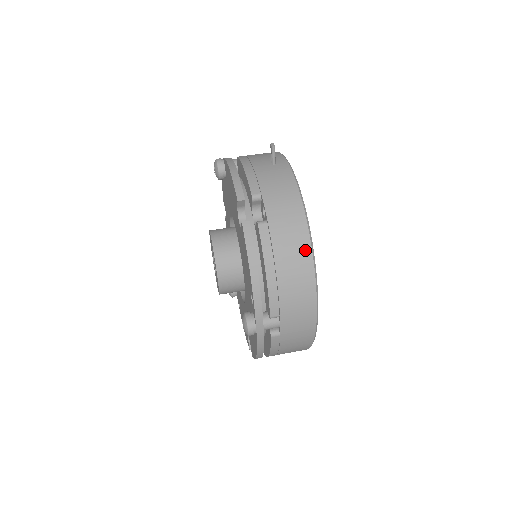
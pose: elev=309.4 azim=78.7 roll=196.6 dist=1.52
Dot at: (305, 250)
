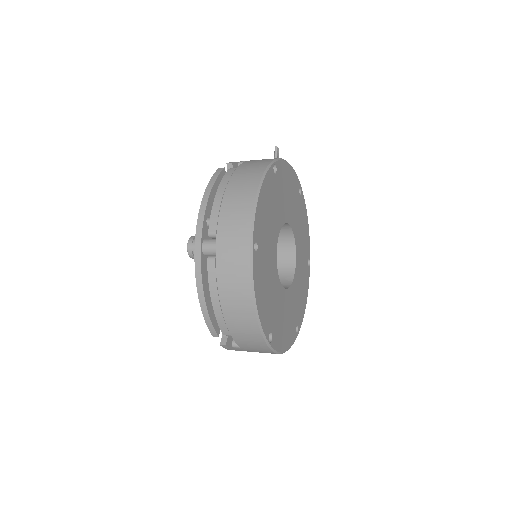
Dot at: (255, 181)
